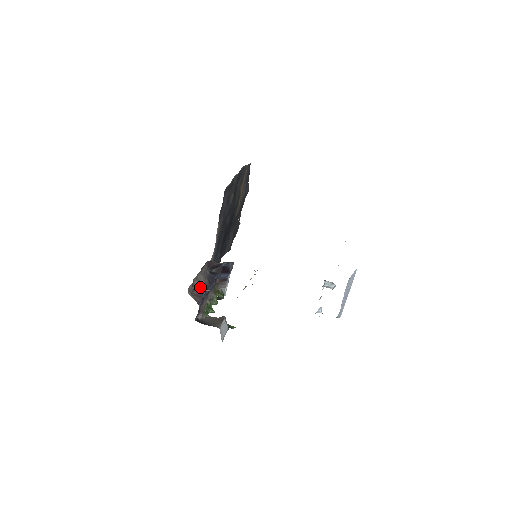
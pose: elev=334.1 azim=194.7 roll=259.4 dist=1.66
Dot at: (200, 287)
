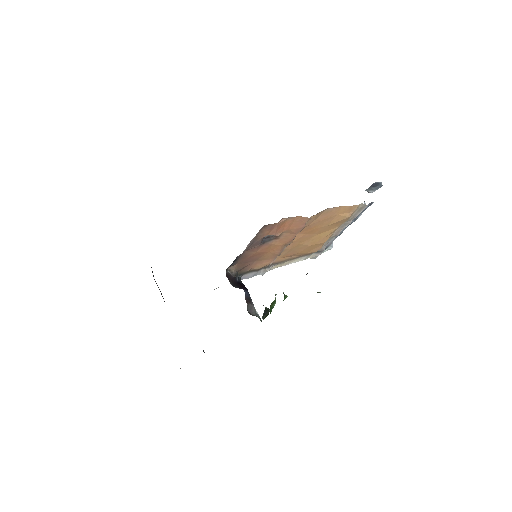
Dot at: occluded
